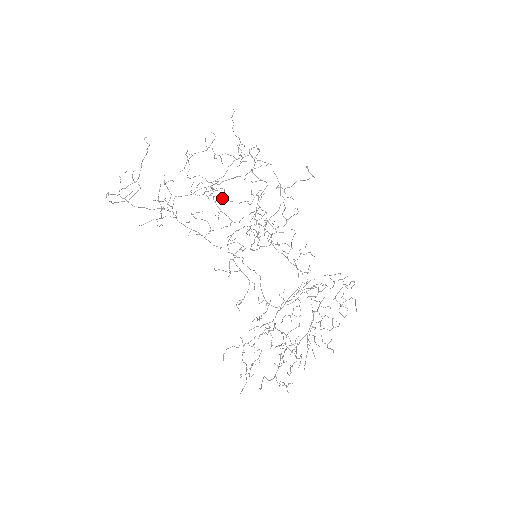
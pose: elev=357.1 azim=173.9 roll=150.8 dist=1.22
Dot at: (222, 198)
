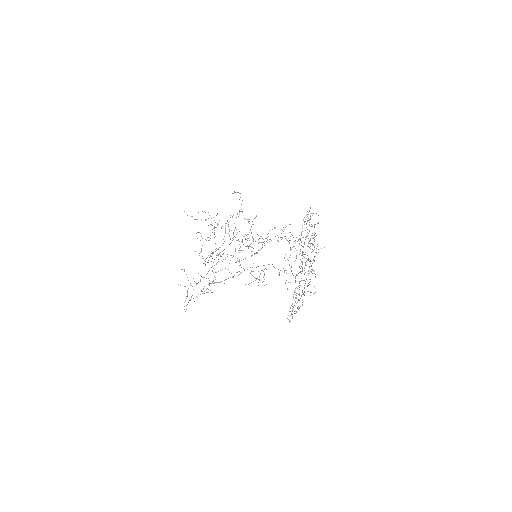
Dot at: occluded
